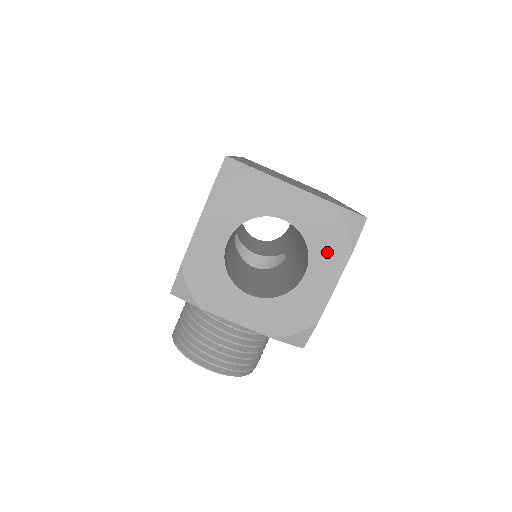
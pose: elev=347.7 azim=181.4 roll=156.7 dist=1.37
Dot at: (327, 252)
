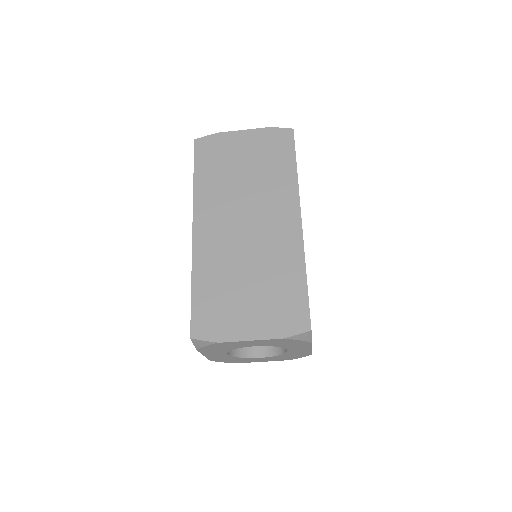
Dot at: (294, 346)
